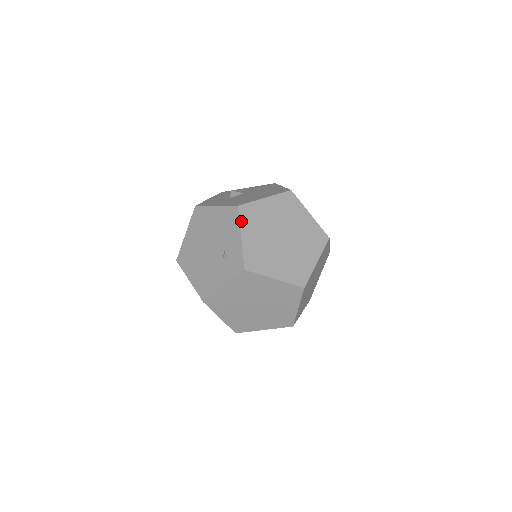
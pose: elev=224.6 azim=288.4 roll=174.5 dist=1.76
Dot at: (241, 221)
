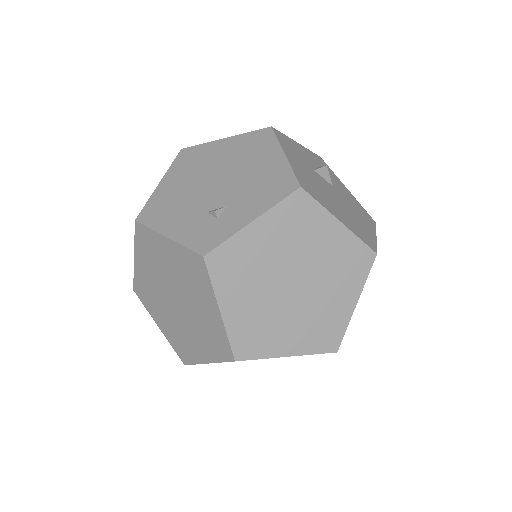
Dot at: (279, 206)
